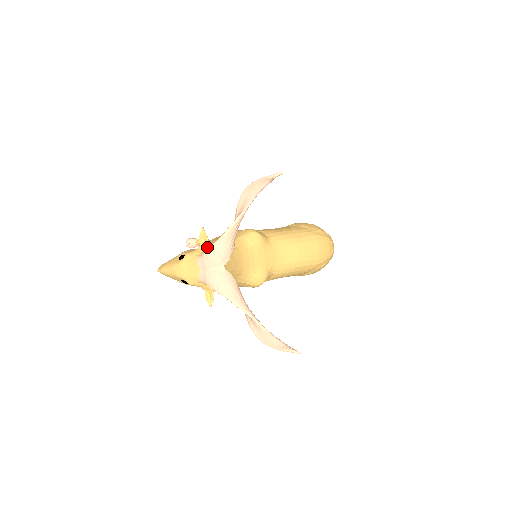
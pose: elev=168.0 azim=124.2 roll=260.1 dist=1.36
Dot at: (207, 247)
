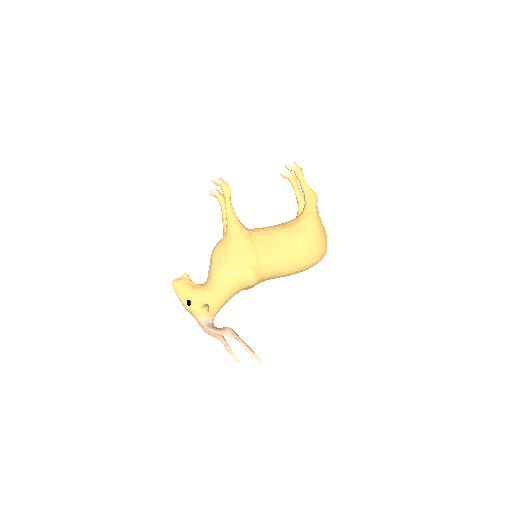
Dot at: (207, 312)
